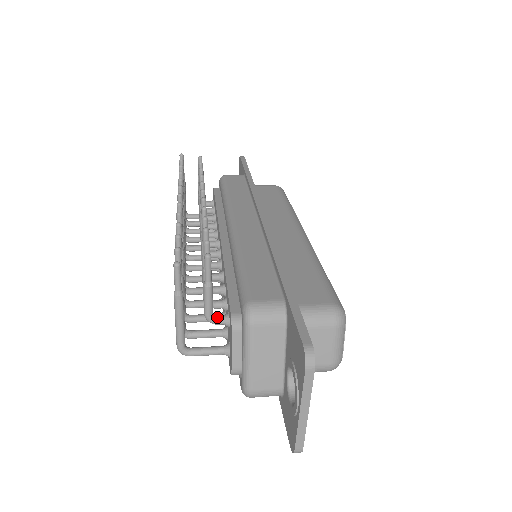
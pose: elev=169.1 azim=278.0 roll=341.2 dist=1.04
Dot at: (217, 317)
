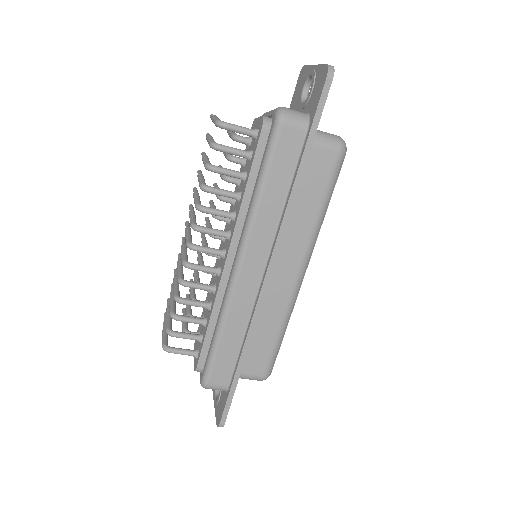
Dot at: (241, 139)
